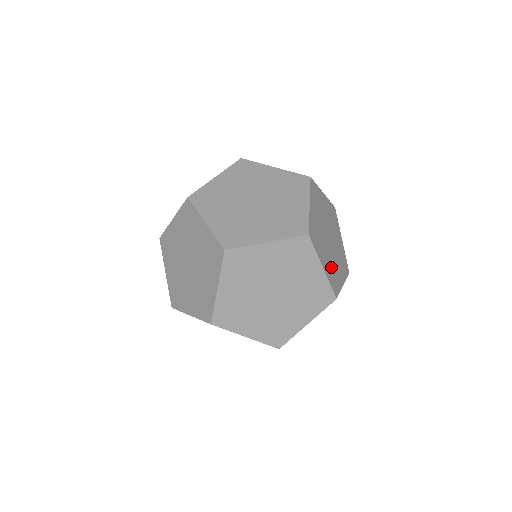
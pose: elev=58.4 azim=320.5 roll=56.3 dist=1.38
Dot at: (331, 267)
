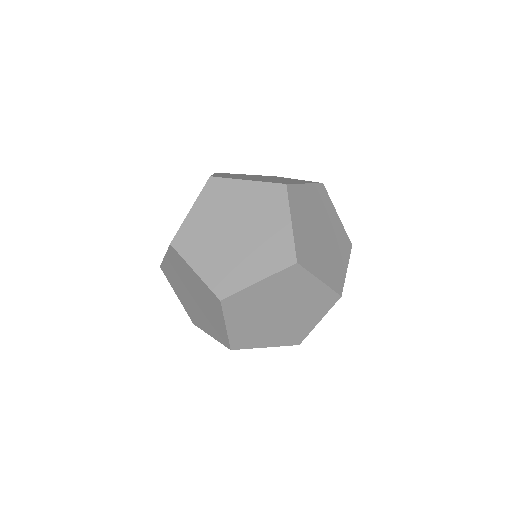
Dot at: (339, 245)
